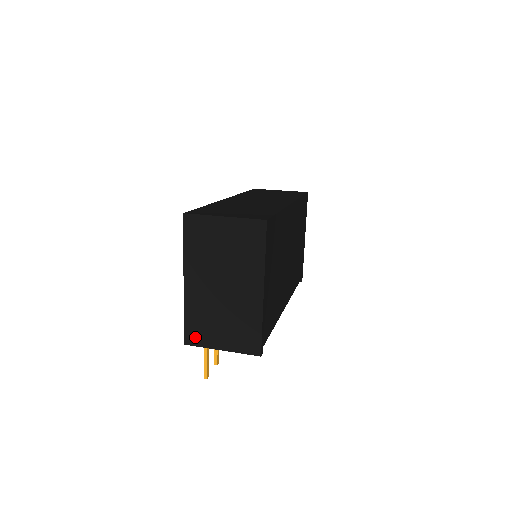
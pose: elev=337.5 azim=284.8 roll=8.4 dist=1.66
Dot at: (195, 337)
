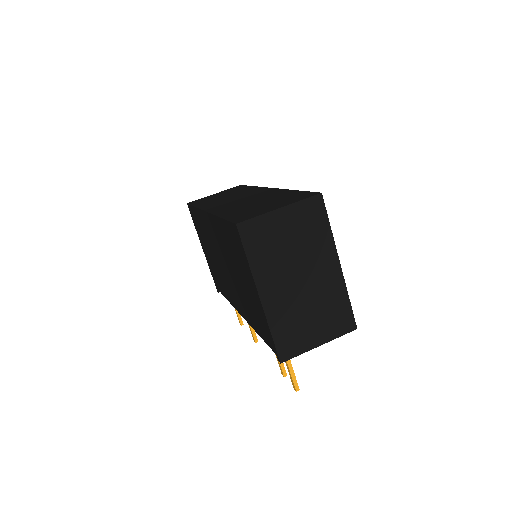
Dot at: (290, 349)
